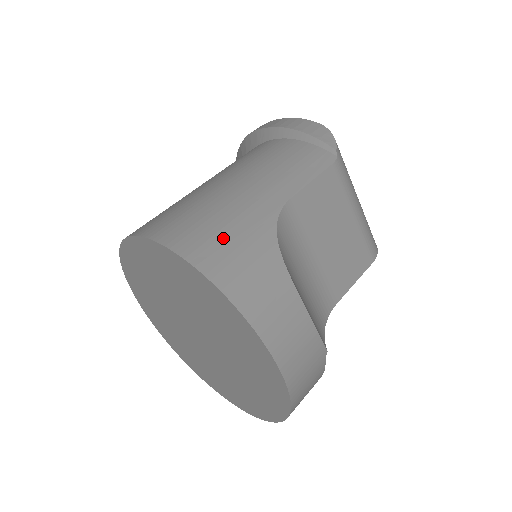
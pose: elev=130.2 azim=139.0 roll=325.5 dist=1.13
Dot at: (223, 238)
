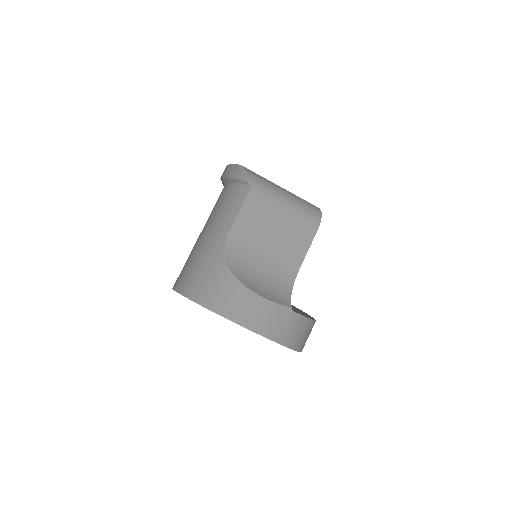
Dot at: (200, 276)
